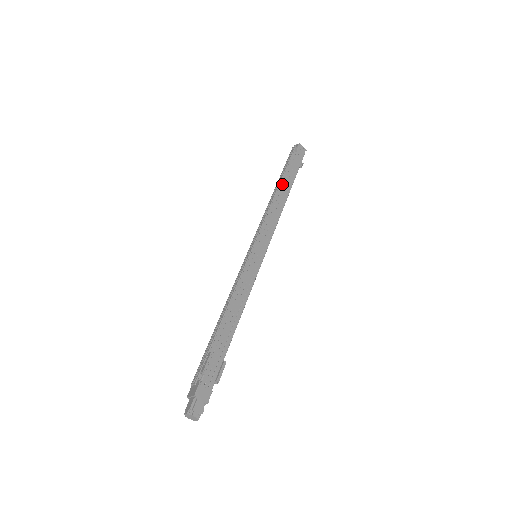
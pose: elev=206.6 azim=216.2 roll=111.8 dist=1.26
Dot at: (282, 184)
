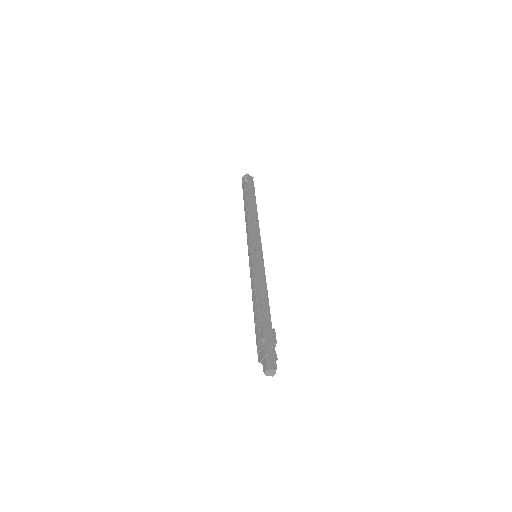
Dot at: occluded
